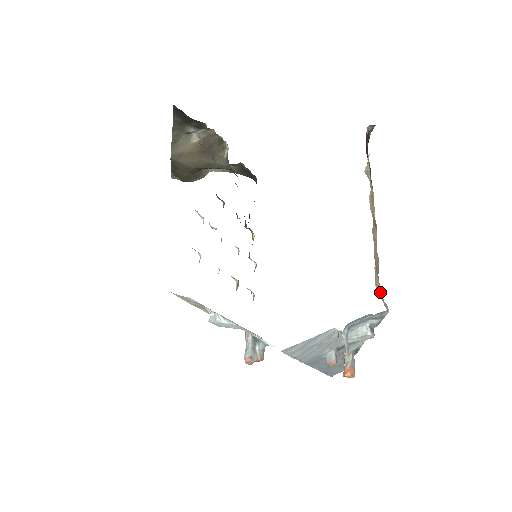
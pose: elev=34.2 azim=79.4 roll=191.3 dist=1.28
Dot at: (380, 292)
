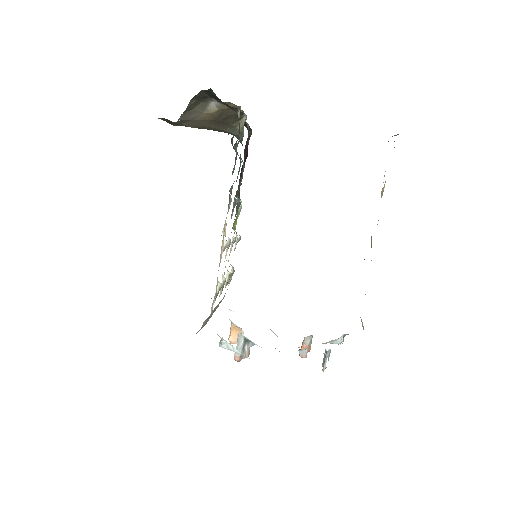
Dot at: occluded
